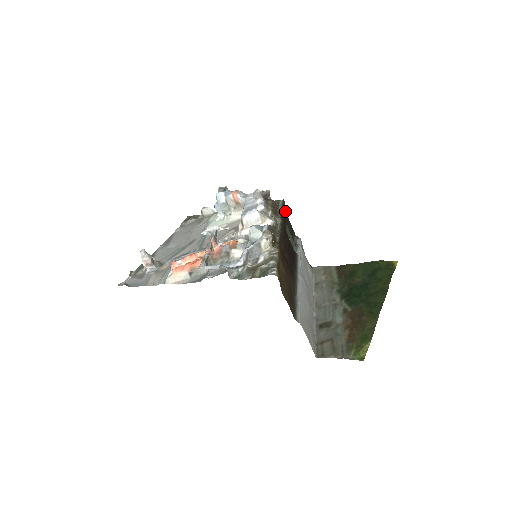
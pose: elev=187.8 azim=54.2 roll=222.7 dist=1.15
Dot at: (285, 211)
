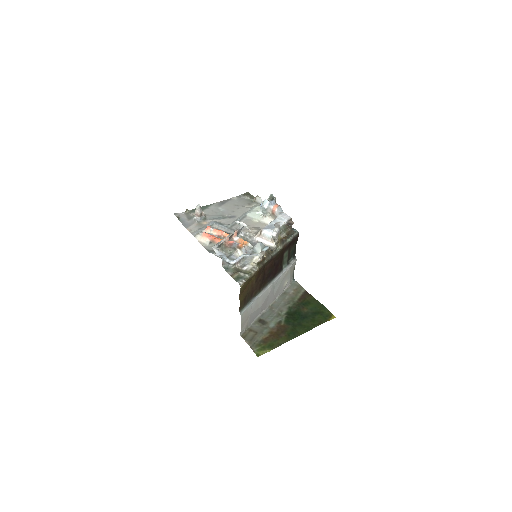
Dot at: (295, 240)
